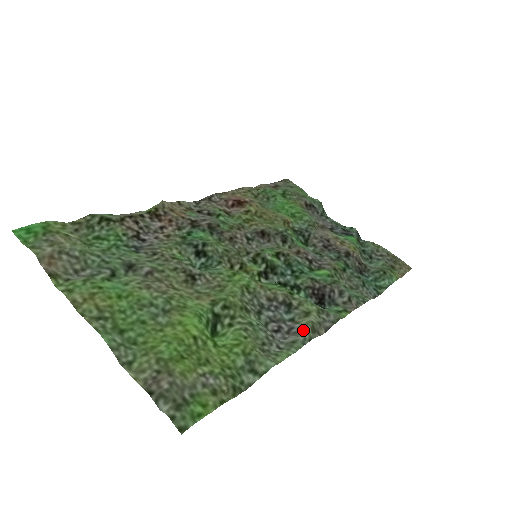
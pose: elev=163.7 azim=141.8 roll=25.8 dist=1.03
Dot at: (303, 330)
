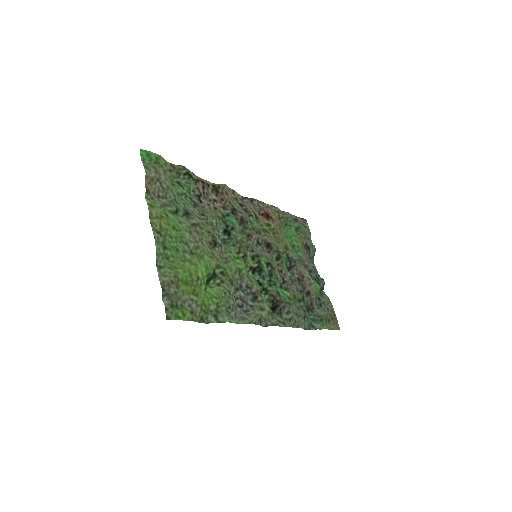
Dot at: (254, 316)
